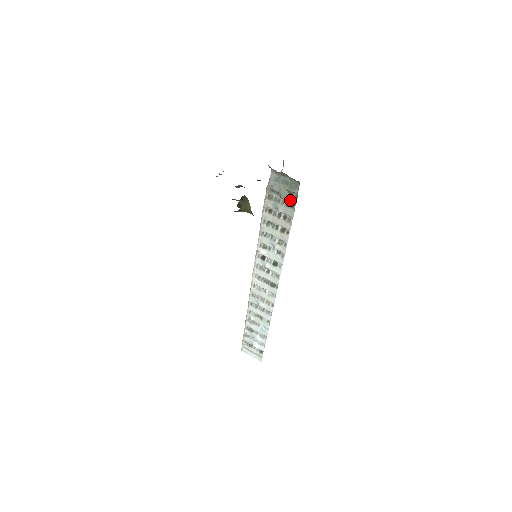
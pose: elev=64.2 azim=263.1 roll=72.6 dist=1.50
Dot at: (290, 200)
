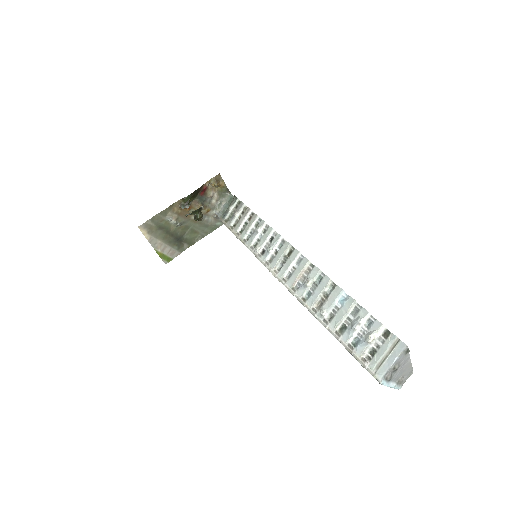
Dot at: (234, 203)
